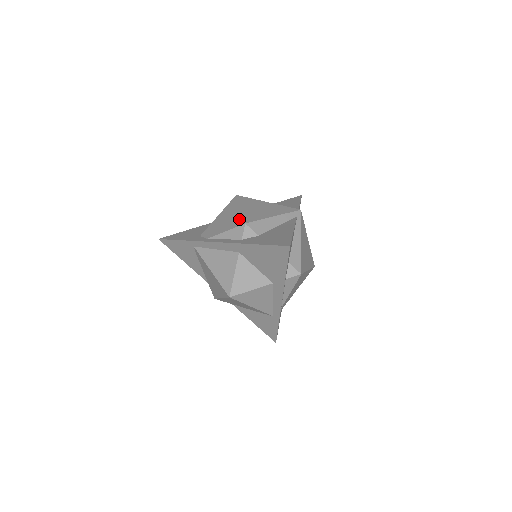
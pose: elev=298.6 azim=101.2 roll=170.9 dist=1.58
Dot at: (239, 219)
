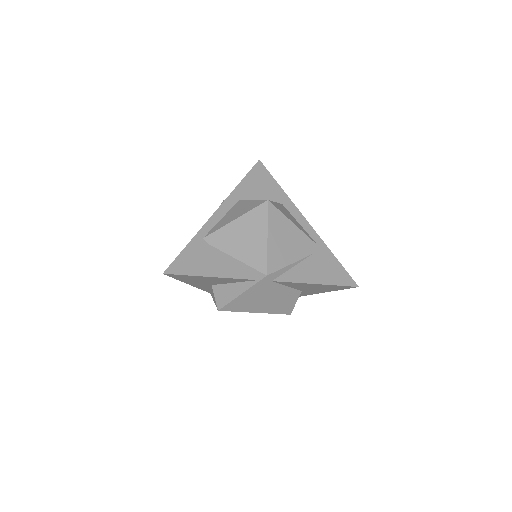
Dot at: occluded
